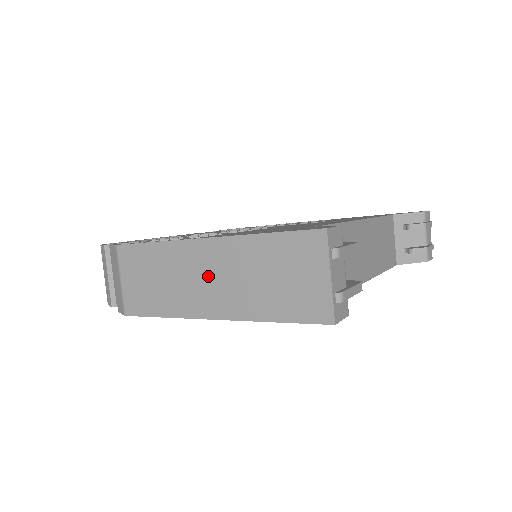
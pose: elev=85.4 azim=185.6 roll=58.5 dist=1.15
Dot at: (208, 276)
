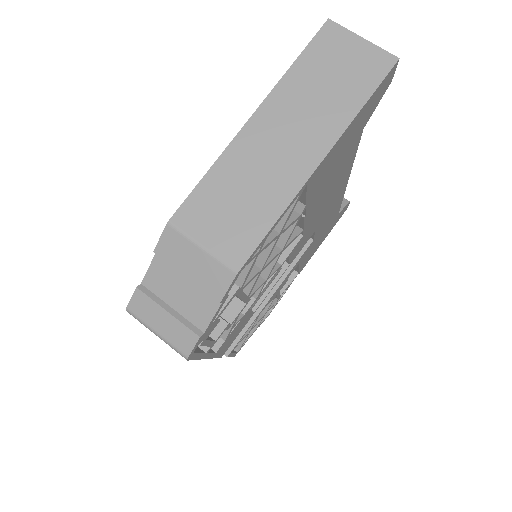
Dot at: (282, 138)
